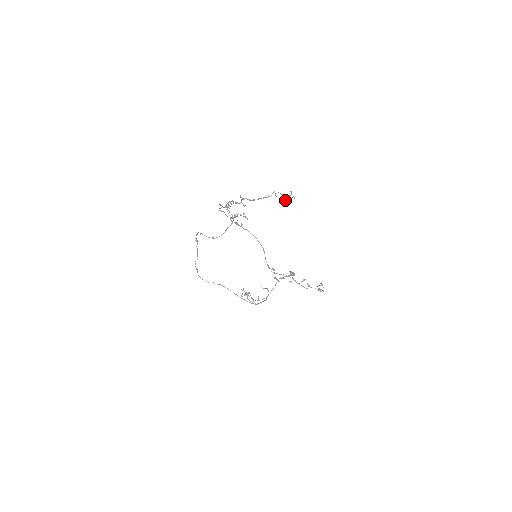
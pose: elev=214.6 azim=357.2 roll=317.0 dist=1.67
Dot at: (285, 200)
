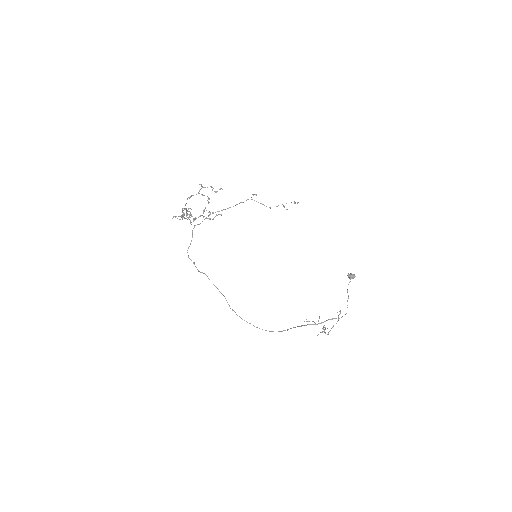
Dot at: occluded
